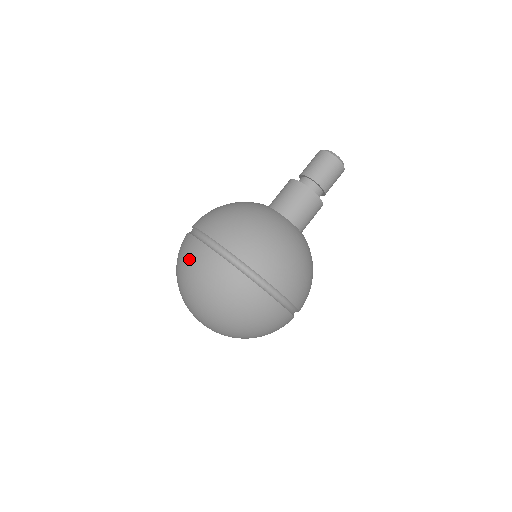
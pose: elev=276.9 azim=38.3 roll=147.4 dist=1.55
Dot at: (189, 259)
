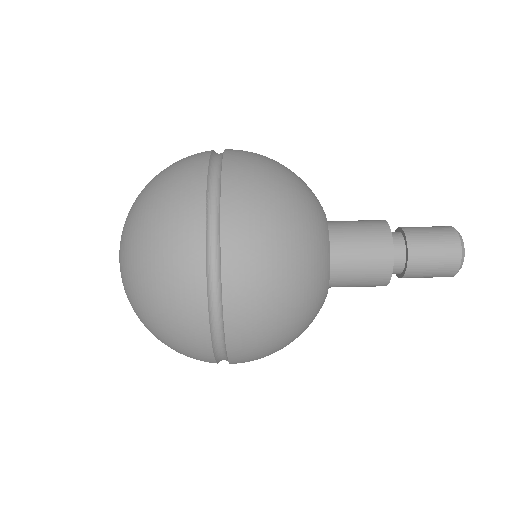
Dot at: occluded
